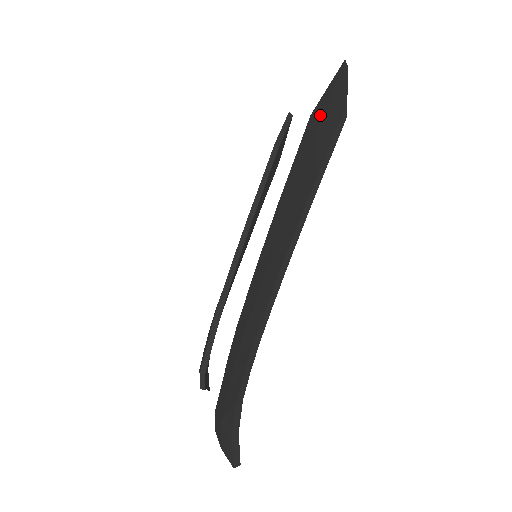
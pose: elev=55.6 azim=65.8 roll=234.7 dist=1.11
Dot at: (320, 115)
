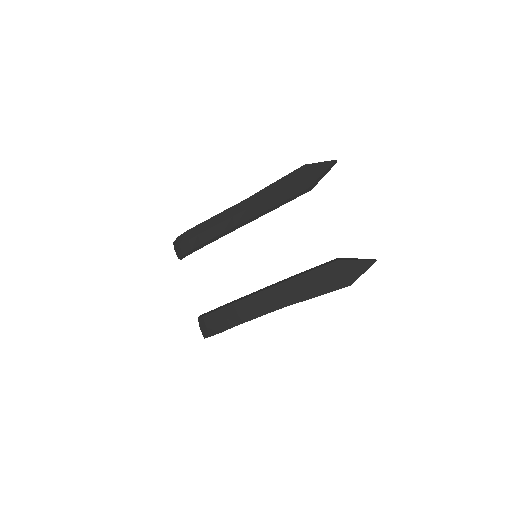
Dot at: (342, 269)
